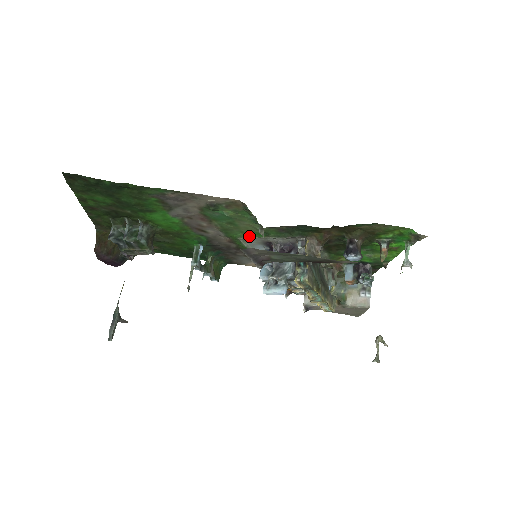
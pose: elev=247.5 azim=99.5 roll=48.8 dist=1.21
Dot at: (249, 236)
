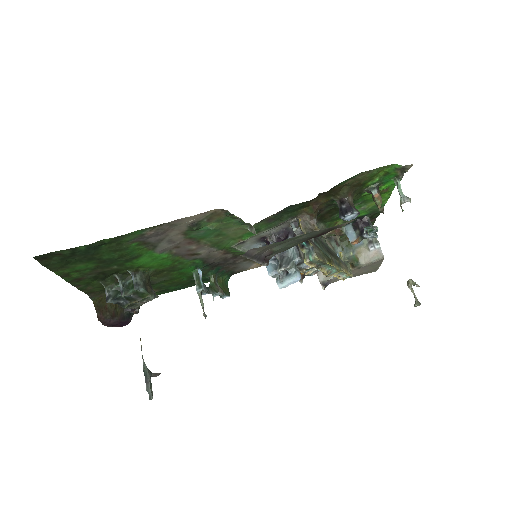
Dot at: (241, 240)
